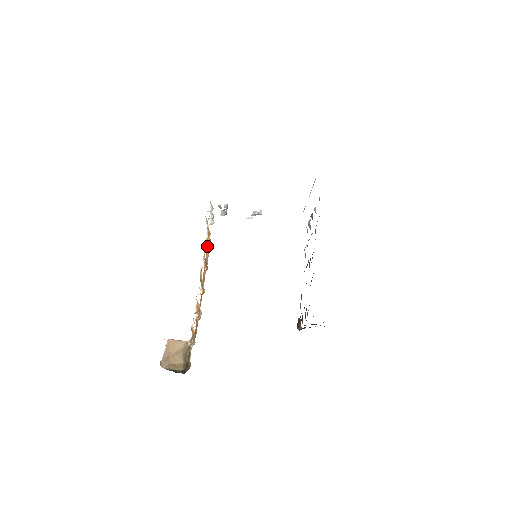
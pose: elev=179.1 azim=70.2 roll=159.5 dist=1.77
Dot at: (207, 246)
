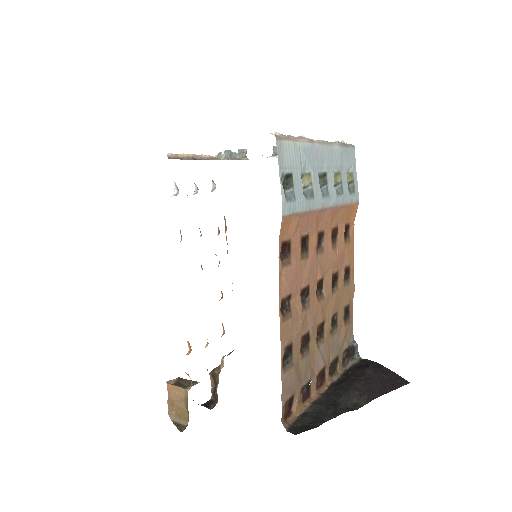
Dot at: occluded
